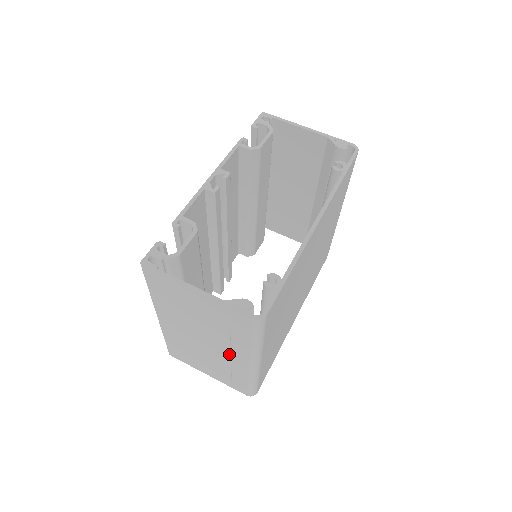
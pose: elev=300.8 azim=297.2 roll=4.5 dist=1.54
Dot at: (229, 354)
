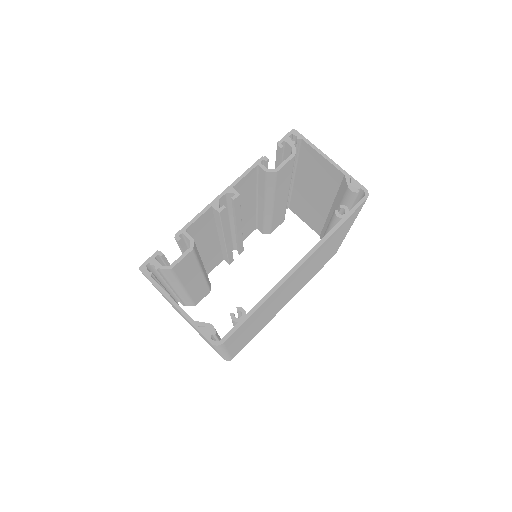
Dot at: occluded
